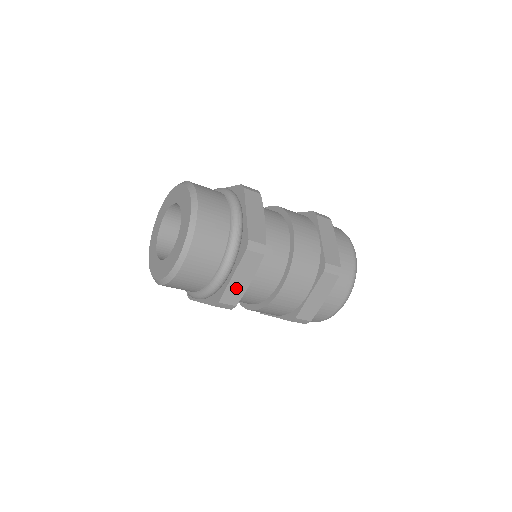
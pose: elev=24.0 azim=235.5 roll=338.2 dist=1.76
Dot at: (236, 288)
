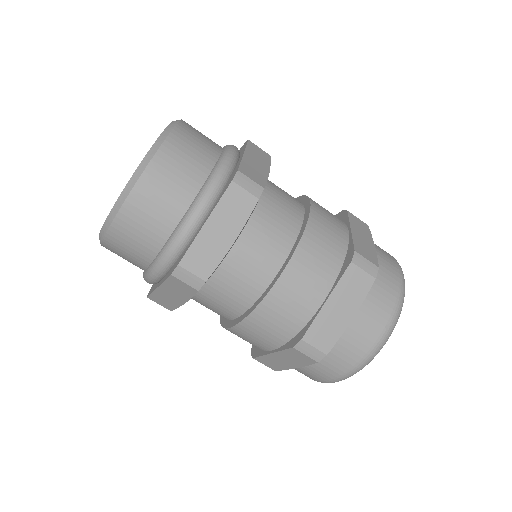
Dot at: (254, 168)
